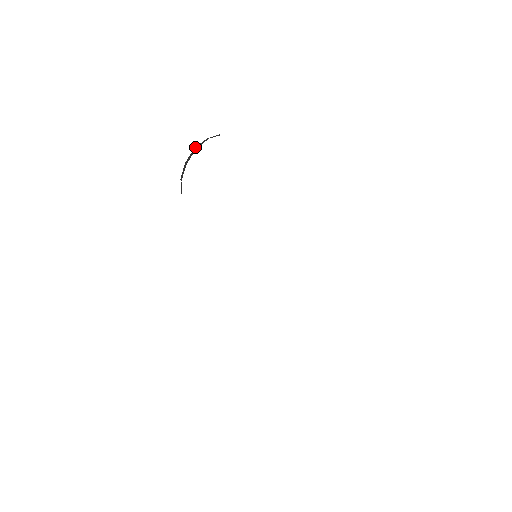
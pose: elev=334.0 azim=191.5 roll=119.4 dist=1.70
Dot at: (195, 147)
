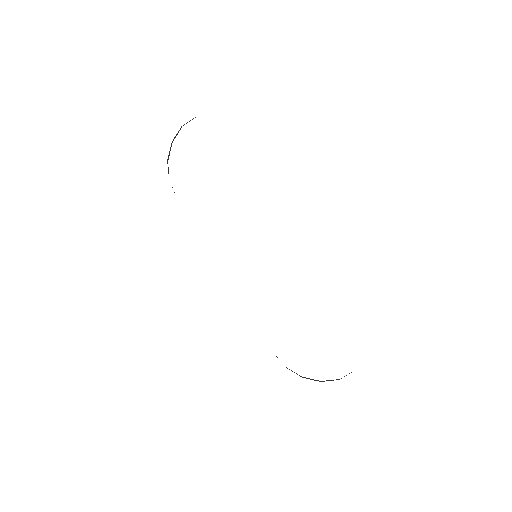
Dot at: occluded
